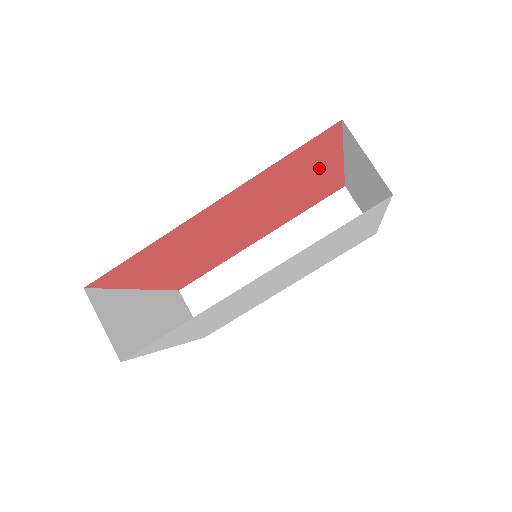
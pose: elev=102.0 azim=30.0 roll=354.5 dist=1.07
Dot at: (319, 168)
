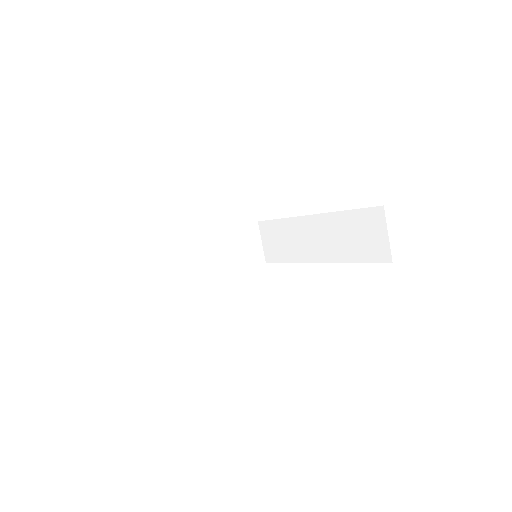
Dot at: occluded
